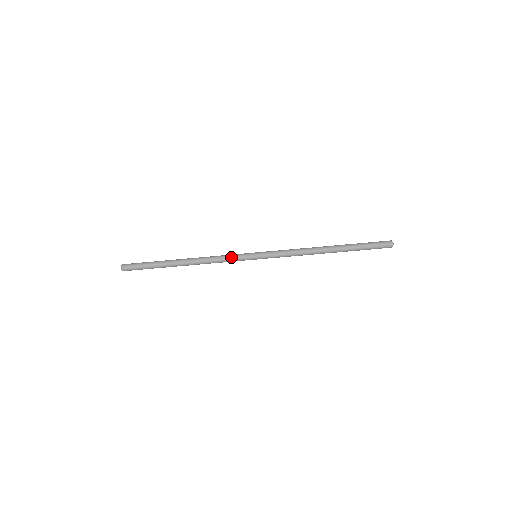
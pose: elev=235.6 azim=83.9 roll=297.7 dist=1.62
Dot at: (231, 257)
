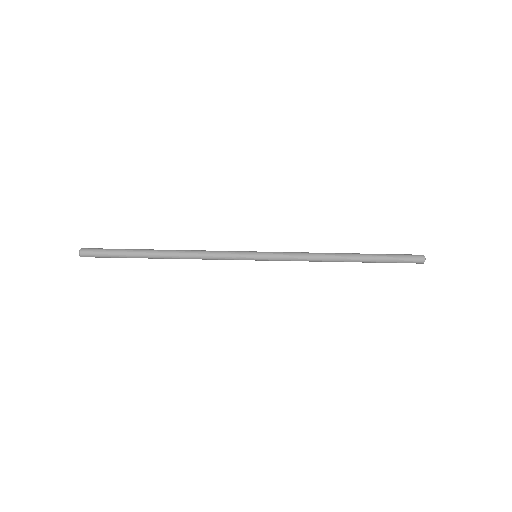
Dot at: (224, 257)
